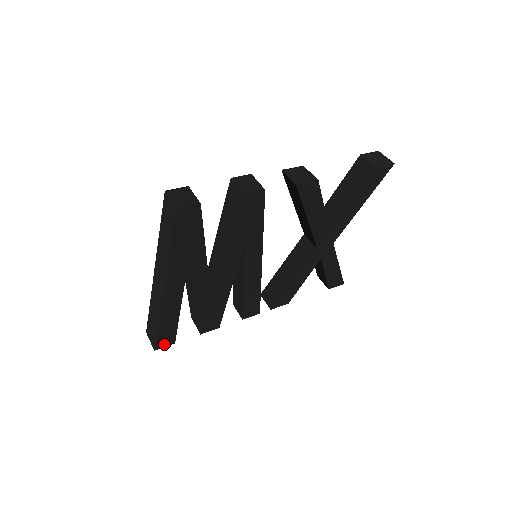
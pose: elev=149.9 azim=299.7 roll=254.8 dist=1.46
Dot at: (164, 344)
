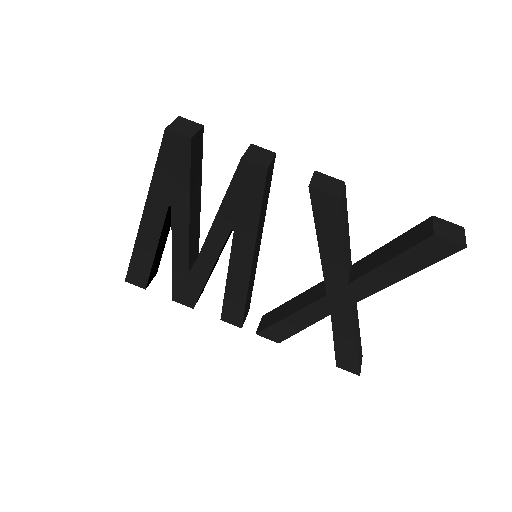
Dot at: (135, 282)
